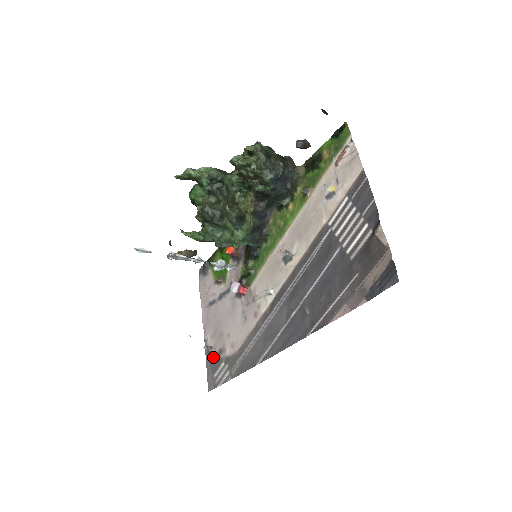
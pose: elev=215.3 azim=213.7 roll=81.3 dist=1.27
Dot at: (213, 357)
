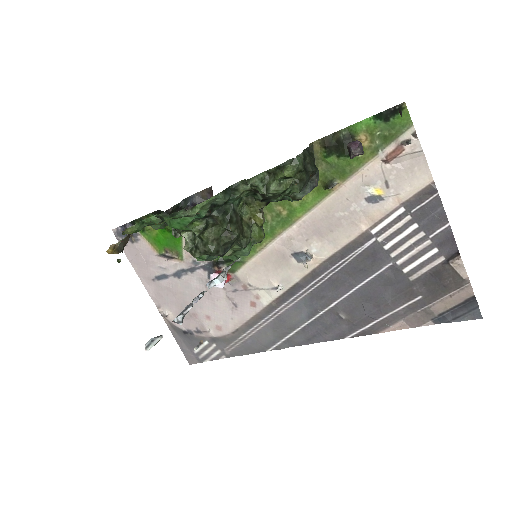
Dot at: (186, 335)
